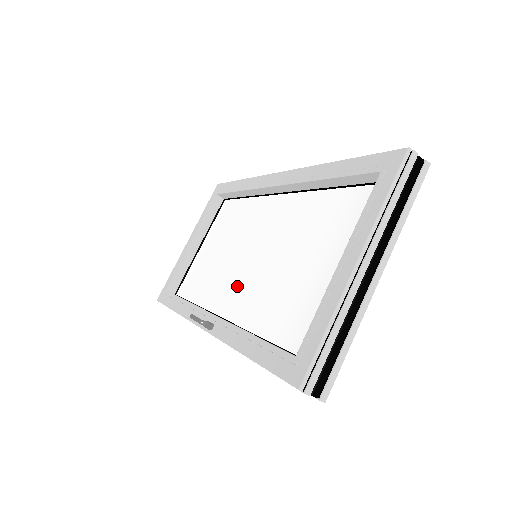
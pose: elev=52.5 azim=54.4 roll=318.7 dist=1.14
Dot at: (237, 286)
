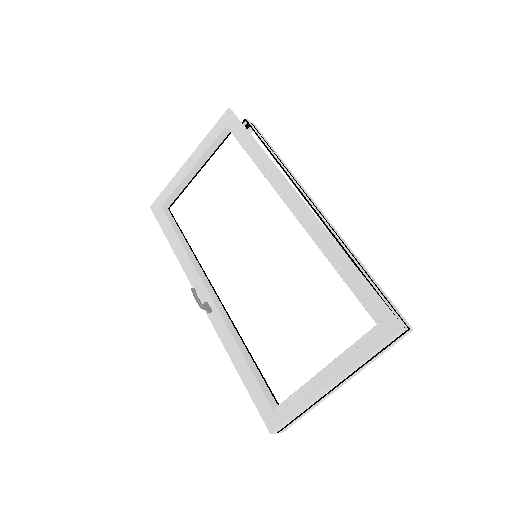
Dot at: (234, 275)
